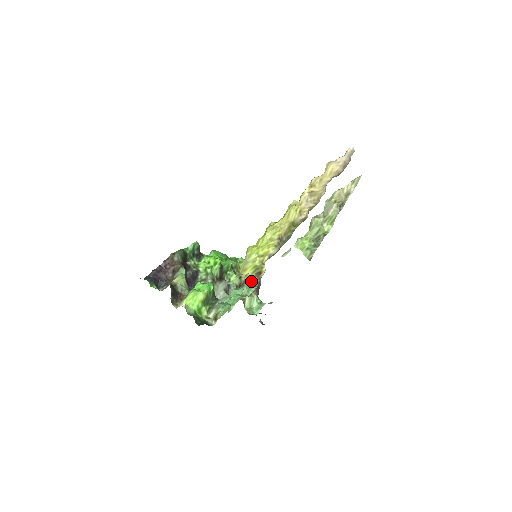
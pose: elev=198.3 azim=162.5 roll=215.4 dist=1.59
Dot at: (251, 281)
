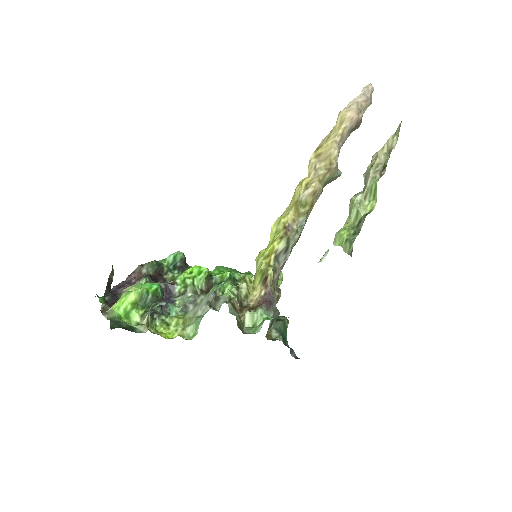
Dot at: (258, 293)
